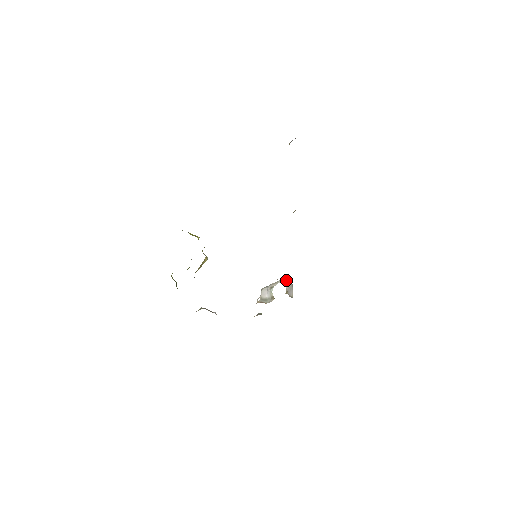
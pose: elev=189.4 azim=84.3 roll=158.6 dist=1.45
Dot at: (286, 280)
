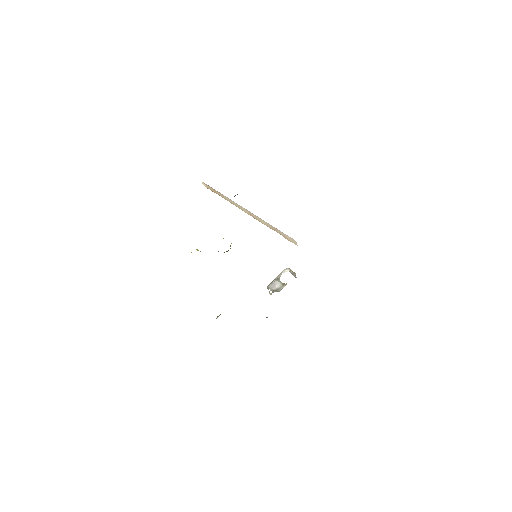
Dot at: (289, 268)
